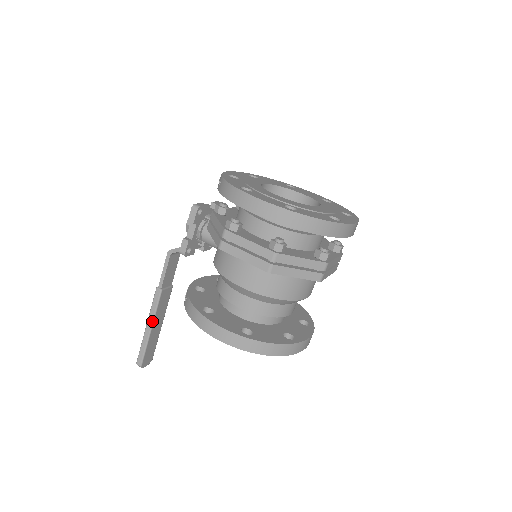
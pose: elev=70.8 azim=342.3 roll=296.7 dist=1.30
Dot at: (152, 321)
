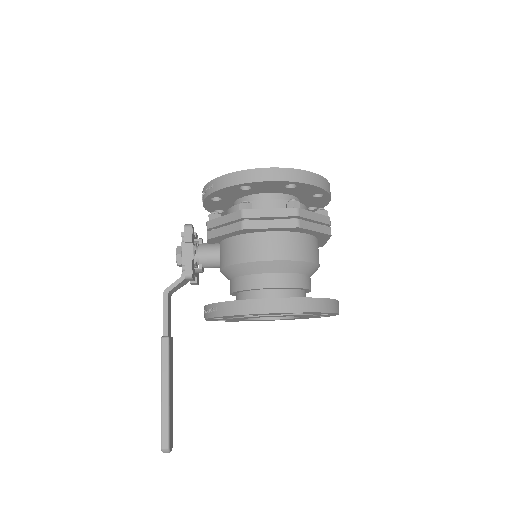
Dot at: (168, 380)
